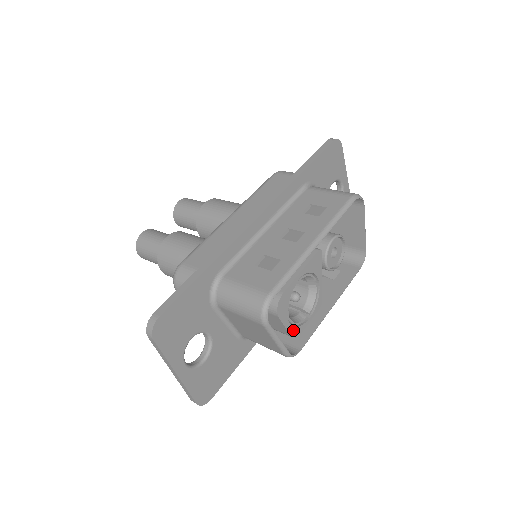
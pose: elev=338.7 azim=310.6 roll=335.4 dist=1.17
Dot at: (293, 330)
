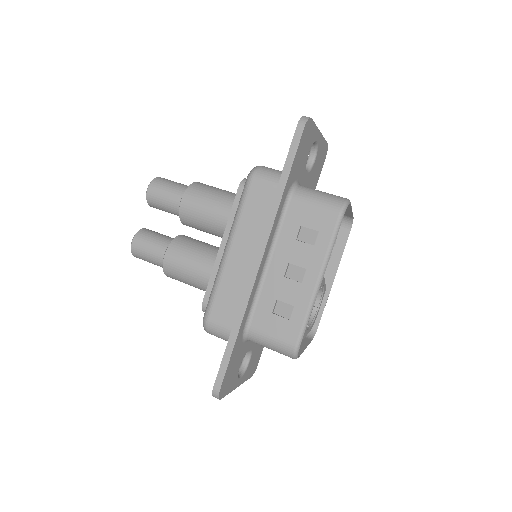
Dot at: (311, 327)
